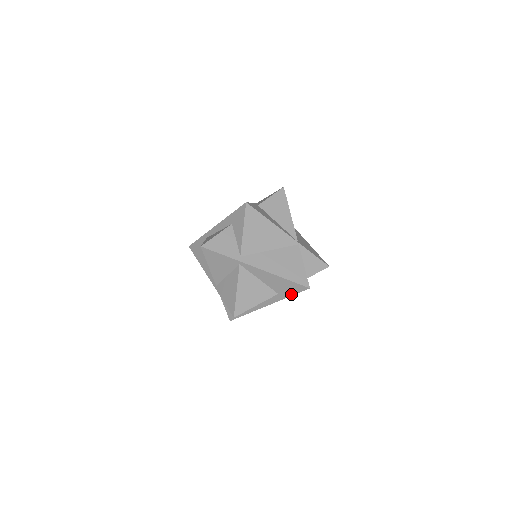
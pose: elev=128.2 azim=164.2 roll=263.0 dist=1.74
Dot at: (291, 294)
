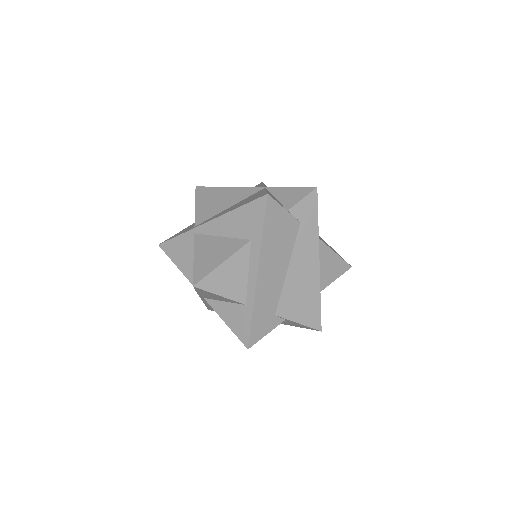
Dot at: (261, 226)
